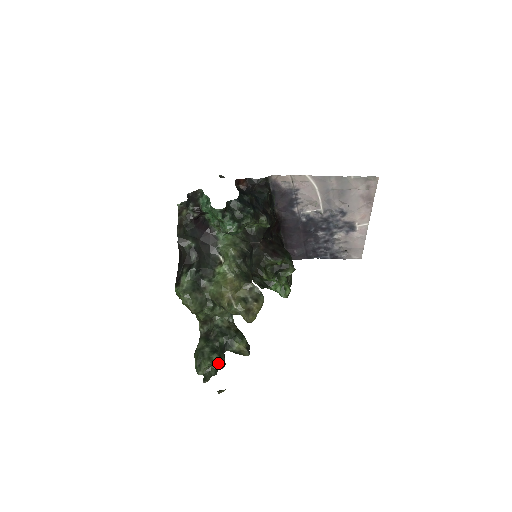
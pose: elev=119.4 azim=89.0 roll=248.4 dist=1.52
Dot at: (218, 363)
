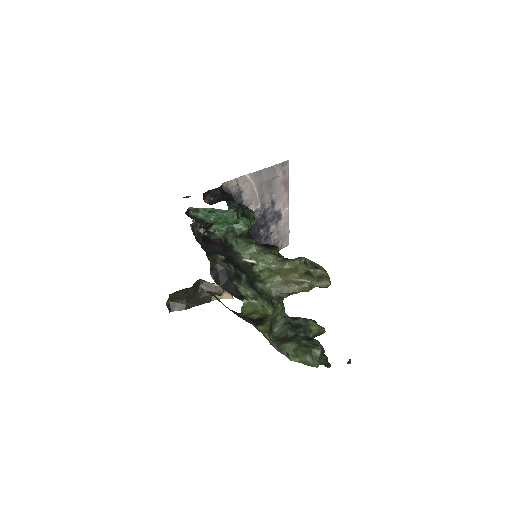
Dot at: occluded
